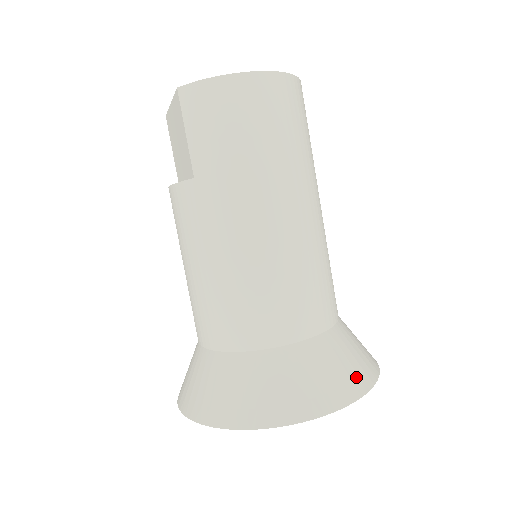
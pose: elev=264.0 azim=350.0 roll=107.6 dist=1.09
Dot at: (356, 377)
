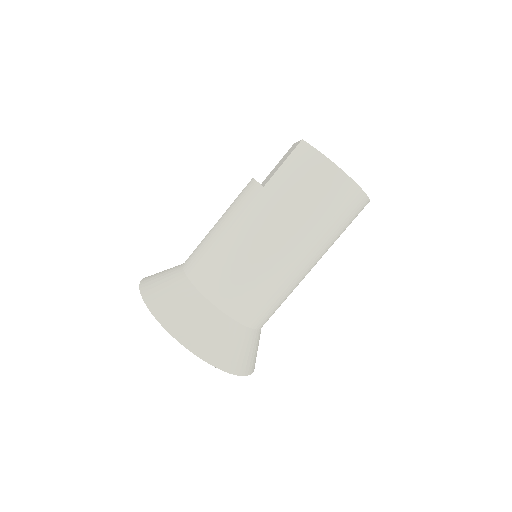
Dot at: (229, 359)
